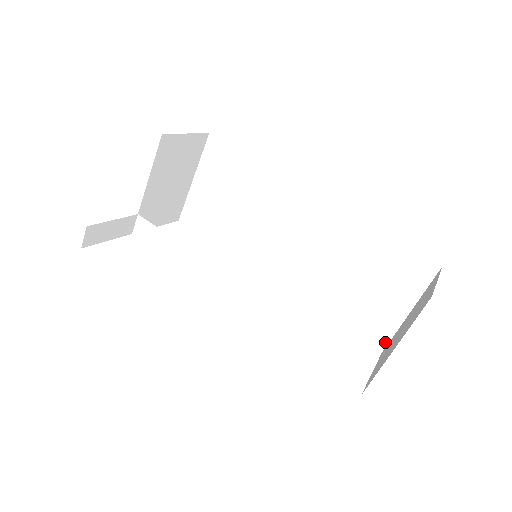
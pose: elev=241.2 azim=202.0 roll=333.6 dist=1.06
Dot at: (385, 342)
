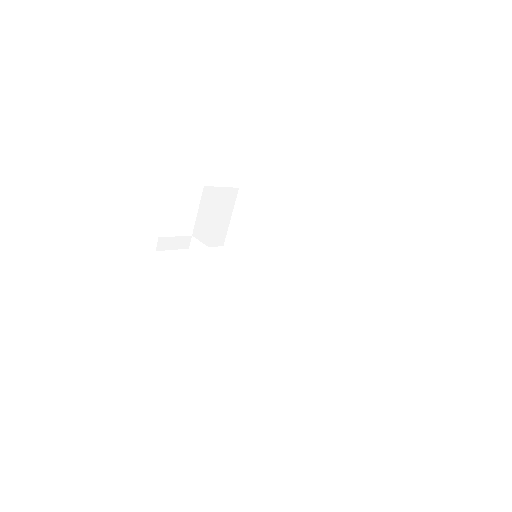
Dot at: (345, 316)
